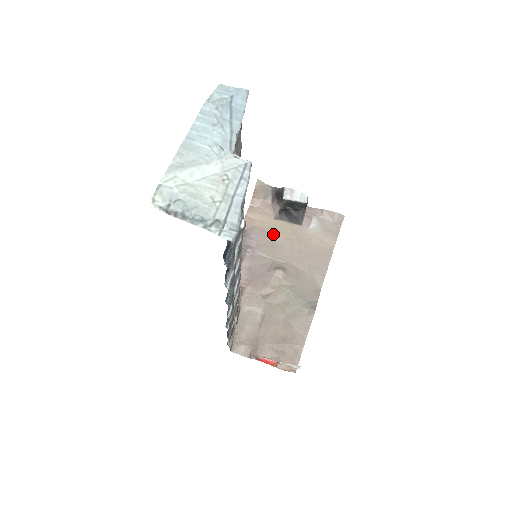
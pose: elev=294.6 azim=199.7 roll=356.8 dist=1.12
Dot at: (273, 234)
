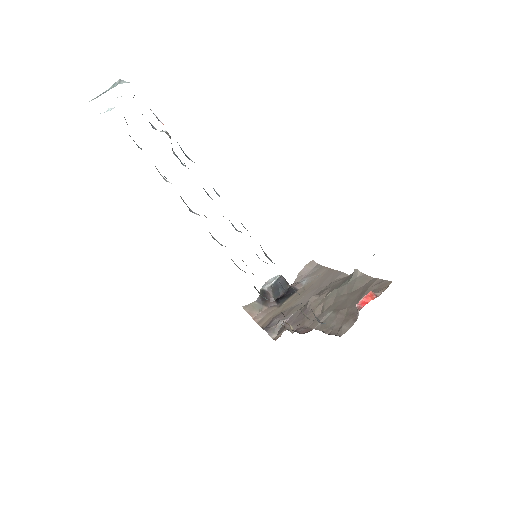
Dot at: (287, 308)
